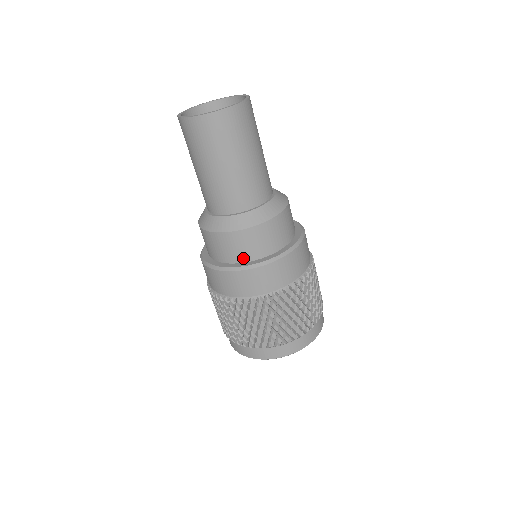
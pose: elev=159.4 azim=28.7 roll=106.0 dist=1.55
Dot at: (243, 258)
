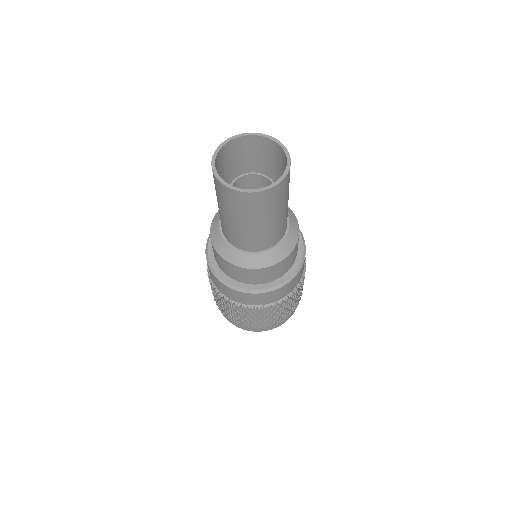
Dot at: (282, 274)
